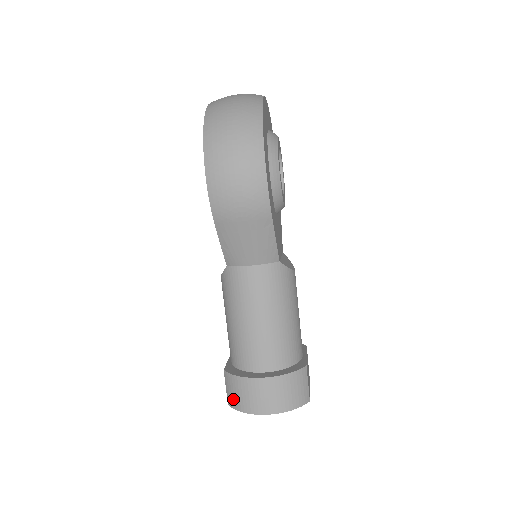
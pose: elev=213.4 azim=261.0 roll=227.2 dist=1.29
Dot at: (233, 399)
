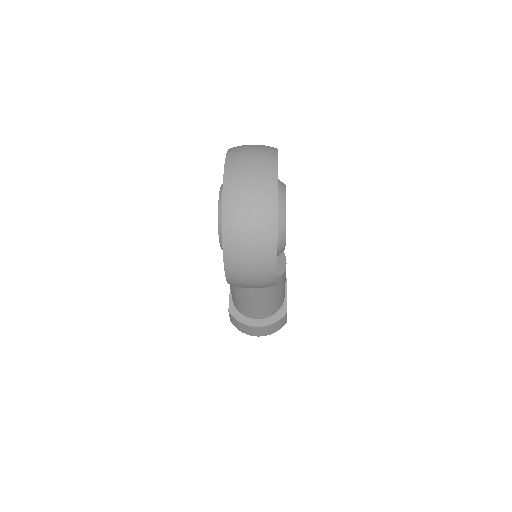
Dot at: (235, 325)
